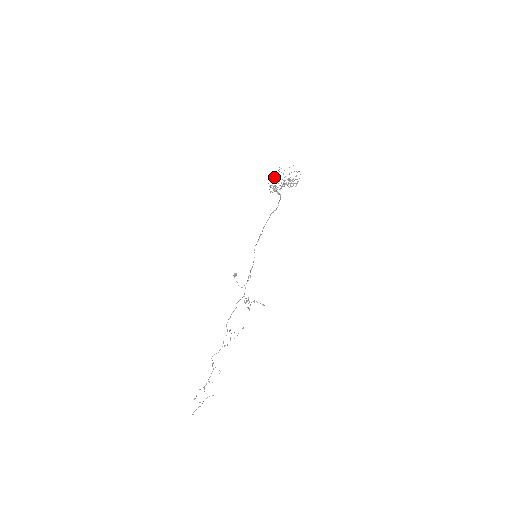
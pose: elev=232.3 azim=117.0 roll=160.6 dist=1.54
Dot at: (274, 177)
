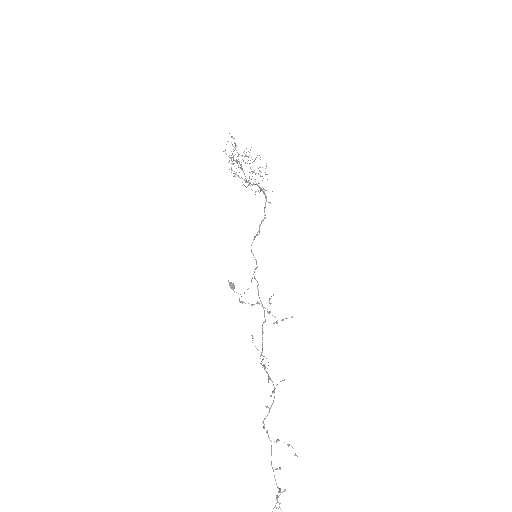
Dot at: (231, 169)
